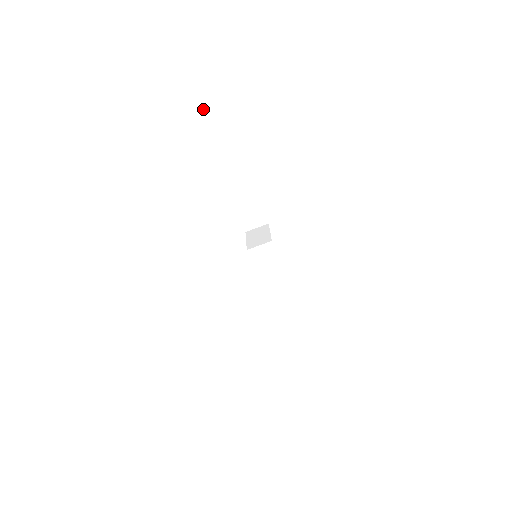
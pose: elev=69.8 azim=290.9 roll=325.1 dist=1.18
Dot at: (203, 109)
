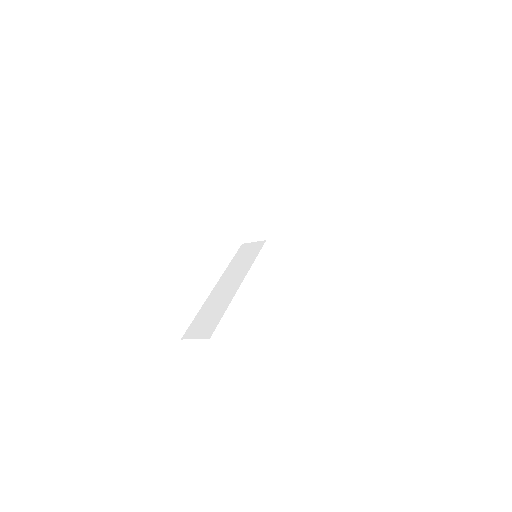
Dot at: occluded
